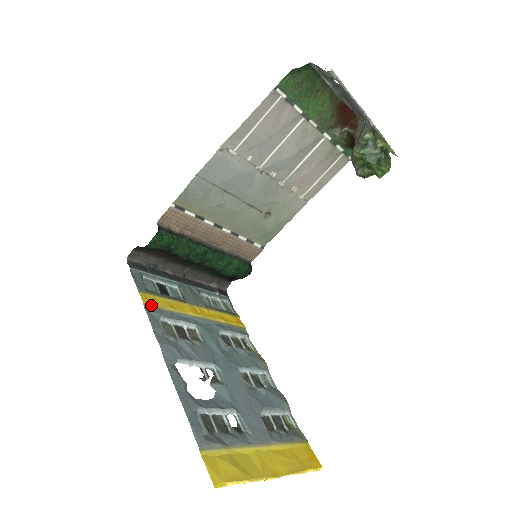
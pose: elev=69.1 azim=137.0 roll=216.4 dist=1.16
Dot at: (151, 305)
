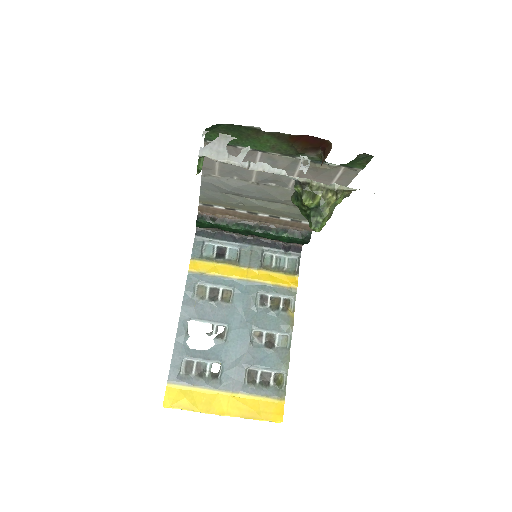
Dot at: (196, 271)
